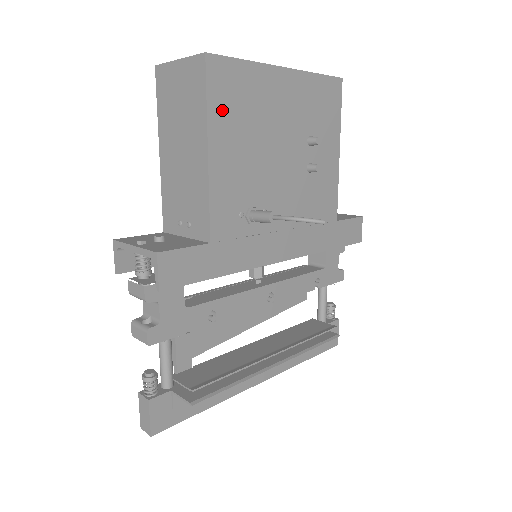
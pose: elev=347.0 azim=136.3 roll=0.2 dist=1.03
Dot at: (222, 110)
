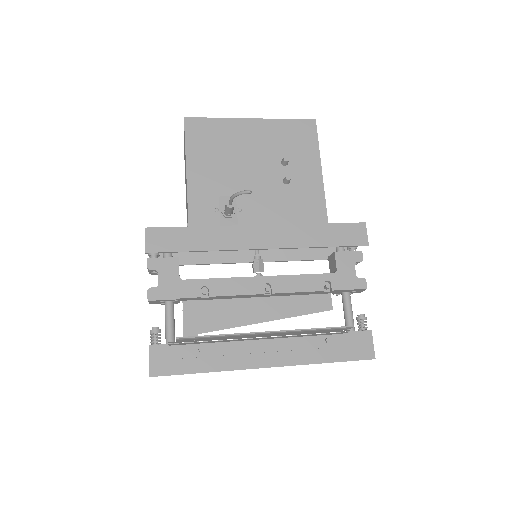
Dot at: (198, 146)
